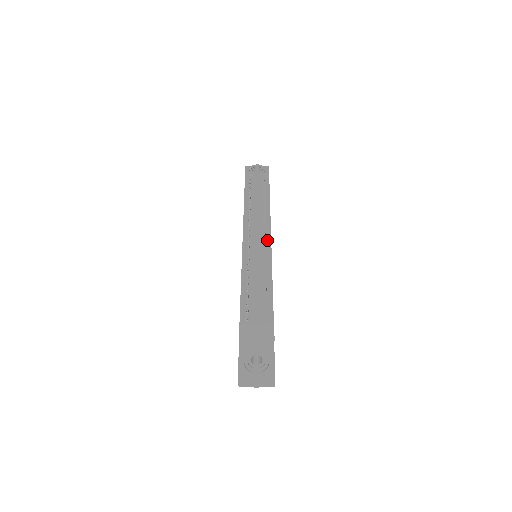
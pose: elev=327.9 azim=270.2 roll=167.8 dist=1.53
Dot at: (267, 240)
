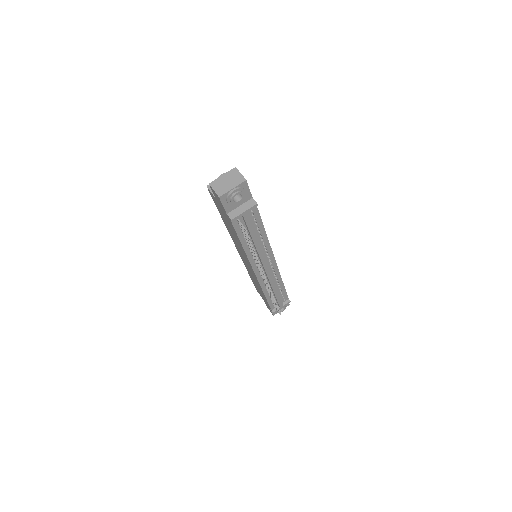
Dot at: (272, 261)
